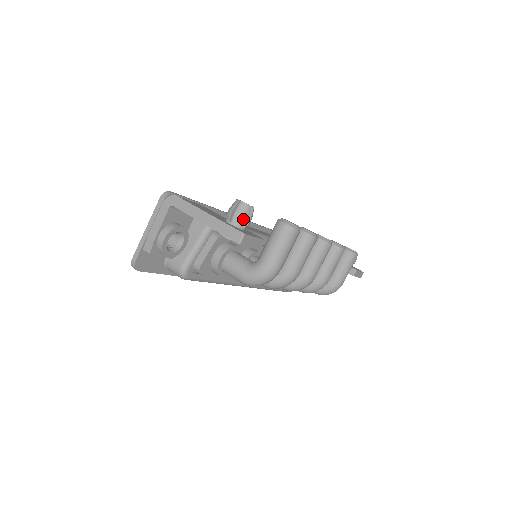
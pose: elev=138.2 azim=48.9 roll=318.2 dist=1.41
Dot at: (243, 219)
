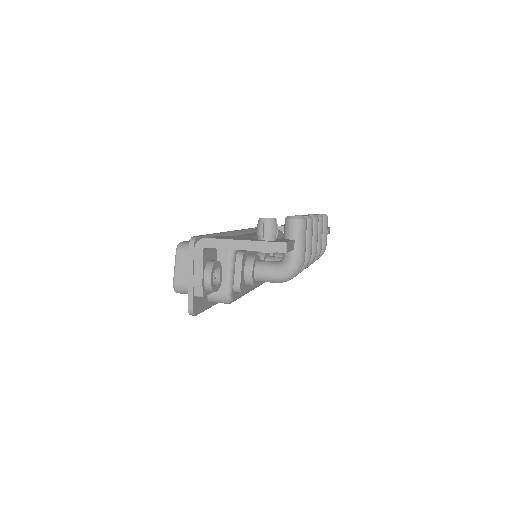
Dot at: (274, 232)
